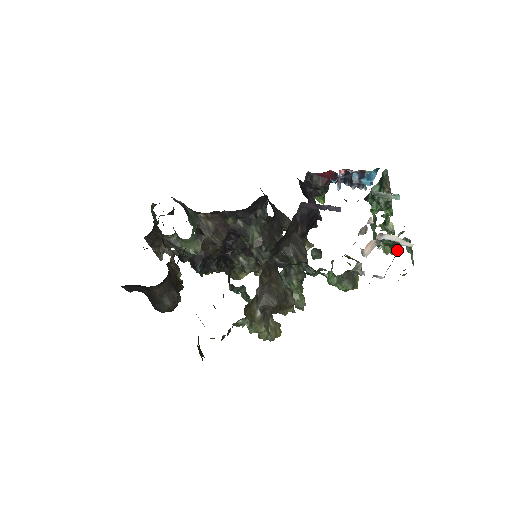
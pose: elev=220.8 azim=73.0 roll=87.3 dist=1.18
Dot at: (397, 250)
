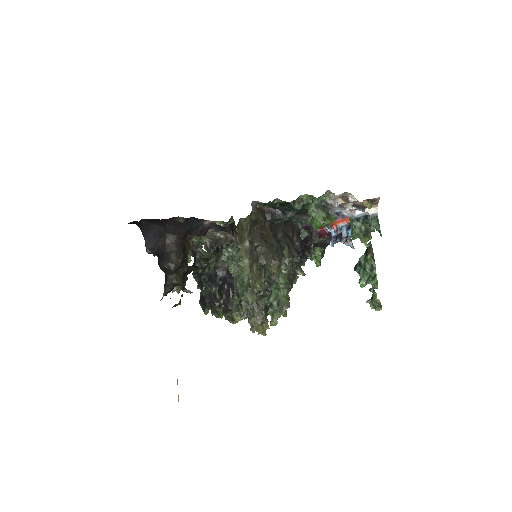
Dot at: (369, 237)
